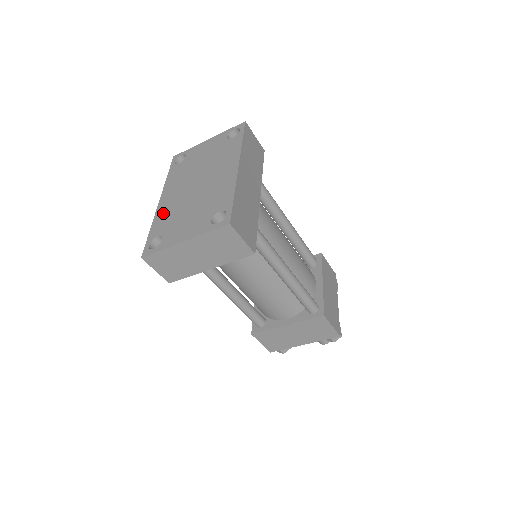
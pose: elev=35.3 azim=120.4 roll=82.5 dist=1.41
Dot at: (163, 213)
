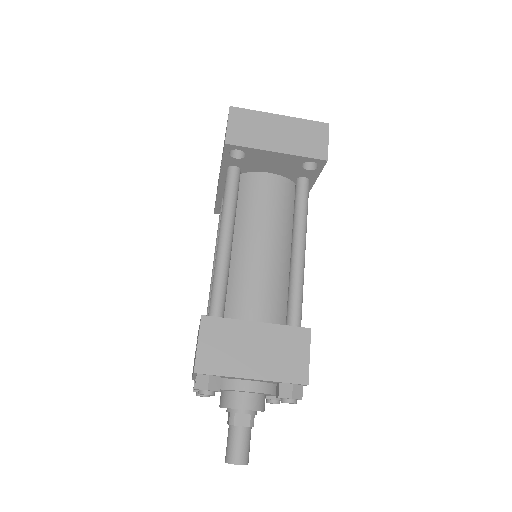
Dot at: occluded
